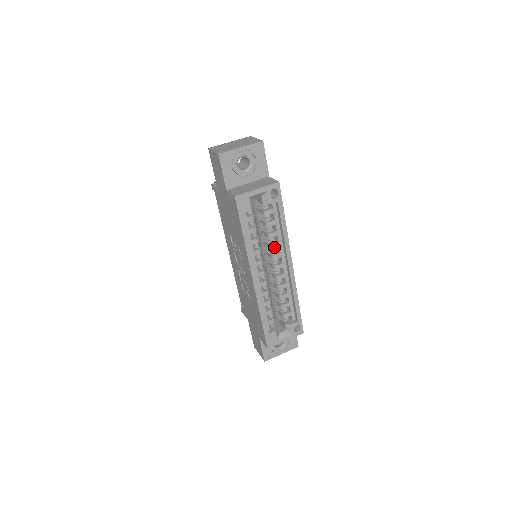
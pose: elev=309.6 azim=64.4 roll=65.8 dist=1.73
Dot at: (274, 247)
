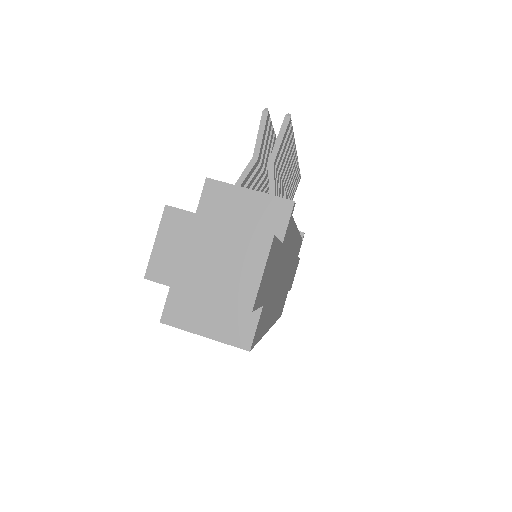
Dot at: occluded
